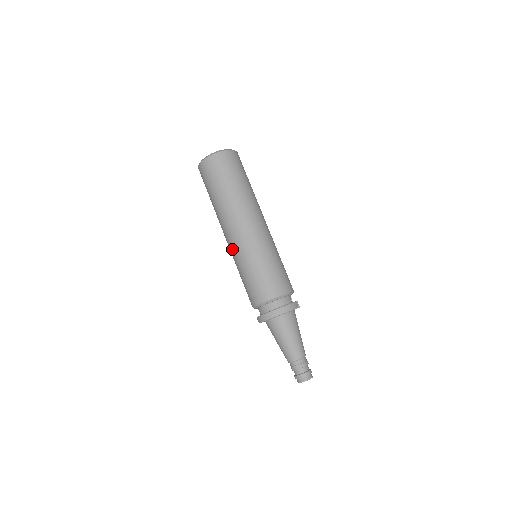
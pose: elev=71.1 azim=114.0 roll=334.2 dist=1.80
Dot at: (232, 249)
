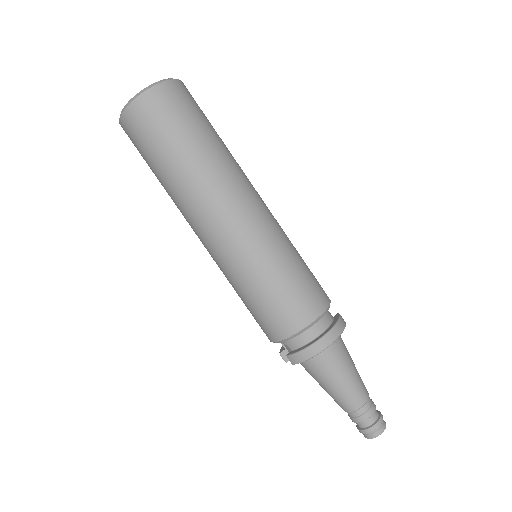
Dot at: (224, 251)
